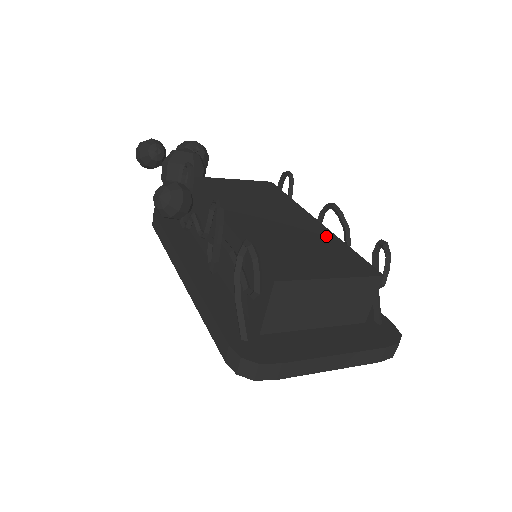
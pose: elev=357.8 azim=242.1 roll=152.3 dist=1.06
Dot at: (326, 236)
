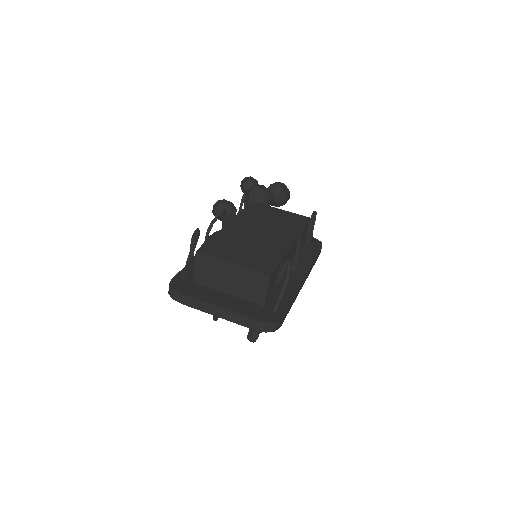
Dot at: (278, 250)
